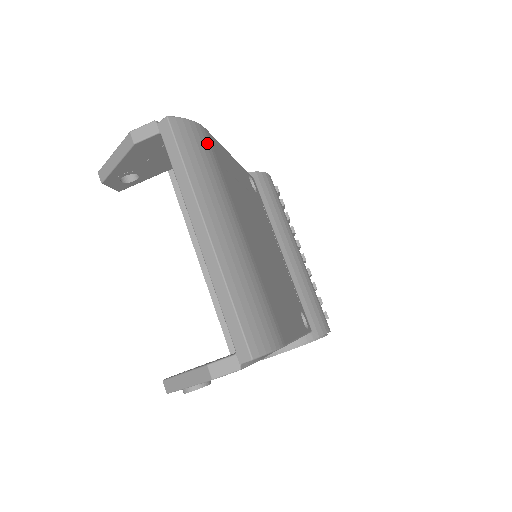
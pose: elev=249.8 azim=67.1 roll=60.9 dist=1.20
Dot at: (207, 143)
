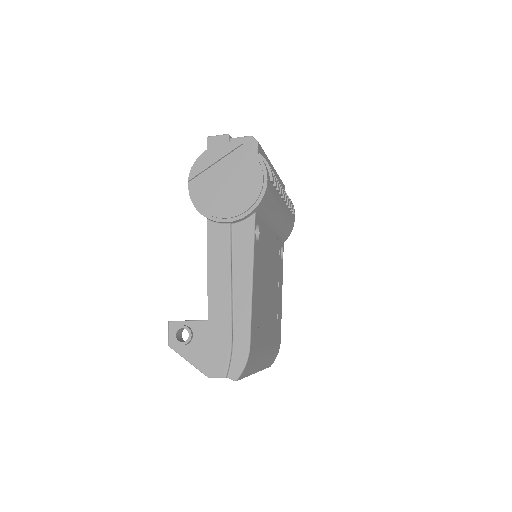
Dot at: (253, 353)
